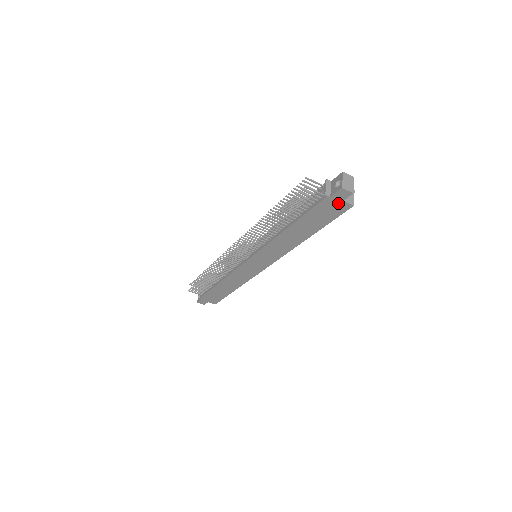
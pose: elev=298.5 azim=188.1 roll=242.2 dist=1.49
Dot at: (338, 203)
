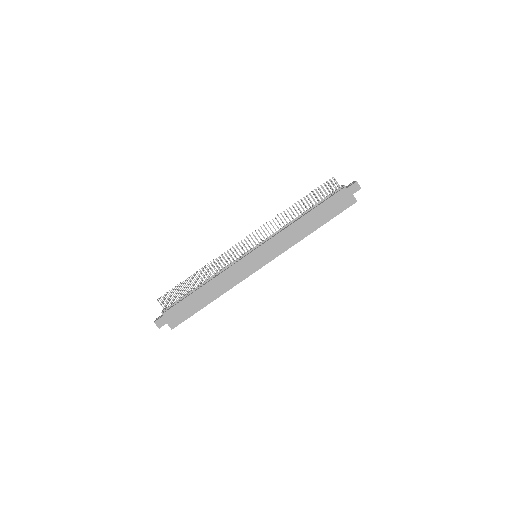
Dot at: (349, 196)
